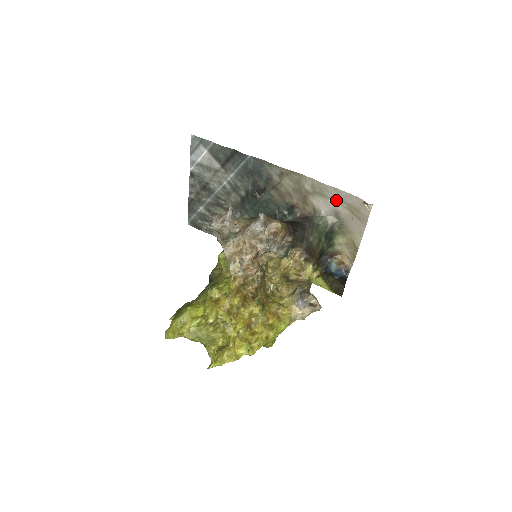
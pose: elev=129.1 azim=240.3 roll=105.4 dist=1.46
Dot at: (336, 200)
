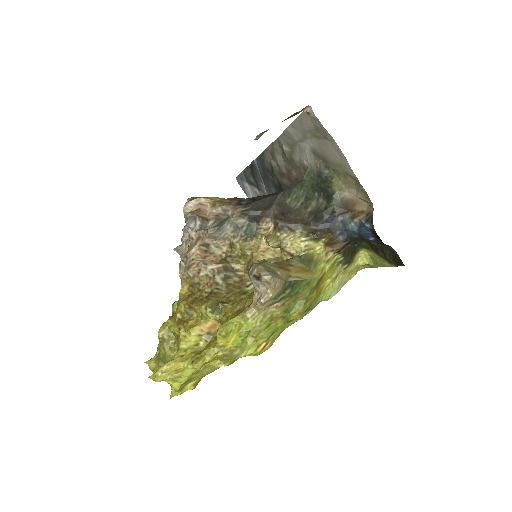
Dot at: (302, 138)
